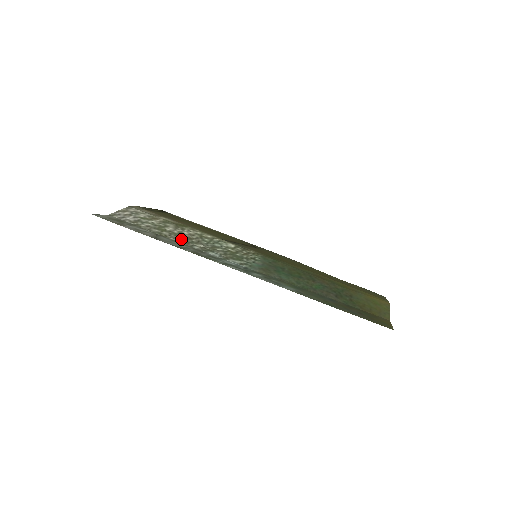
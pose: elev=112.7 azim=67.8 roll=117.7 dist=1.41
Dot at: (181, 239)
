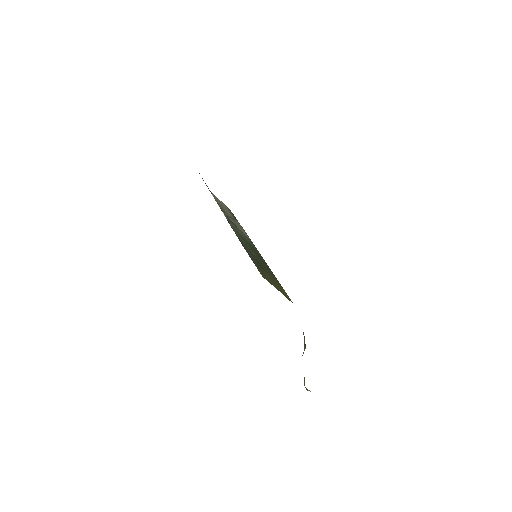
Dot at: (223, 209)
